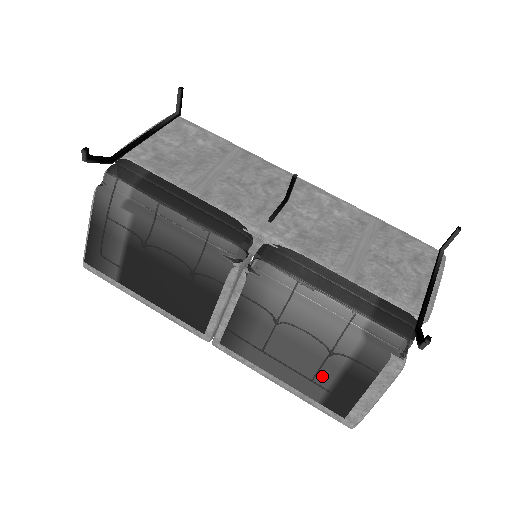
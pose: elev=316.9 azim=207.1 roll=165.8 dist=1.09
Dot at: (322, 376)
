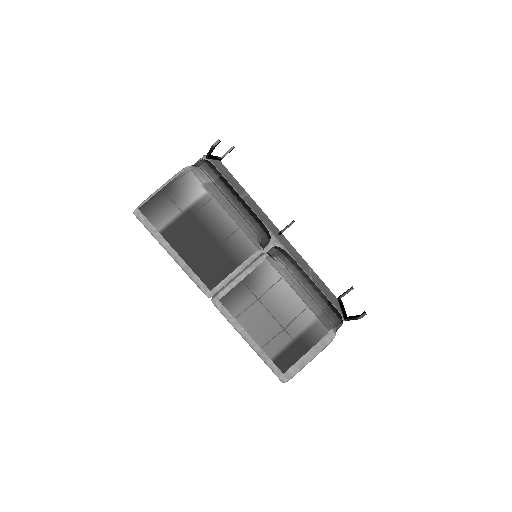
Dot at: (282, 338)
